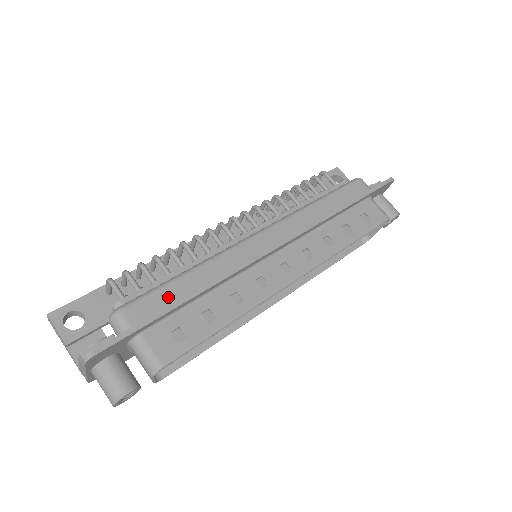
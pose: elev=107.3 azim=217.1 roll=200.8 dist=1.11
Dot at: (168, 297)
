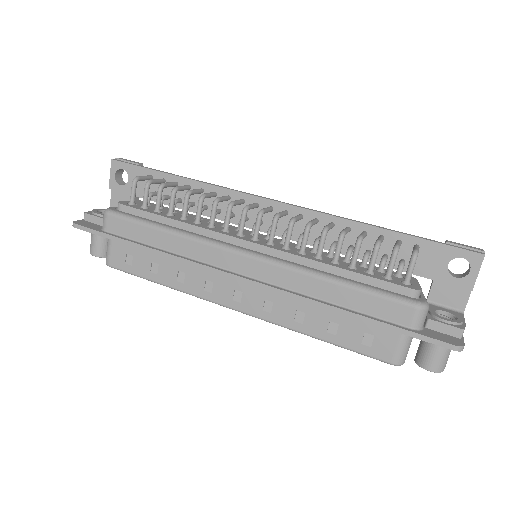
Dot at: (137, 234)
